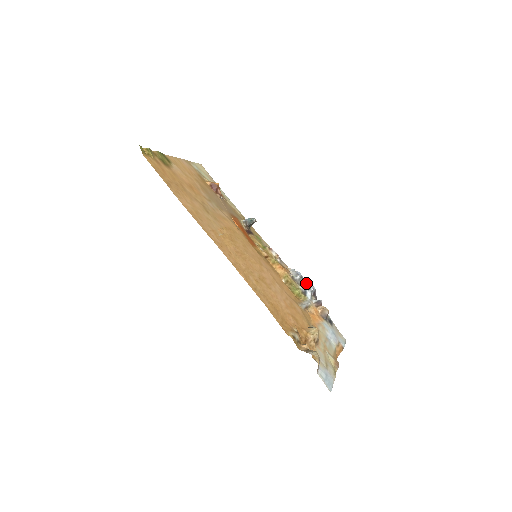
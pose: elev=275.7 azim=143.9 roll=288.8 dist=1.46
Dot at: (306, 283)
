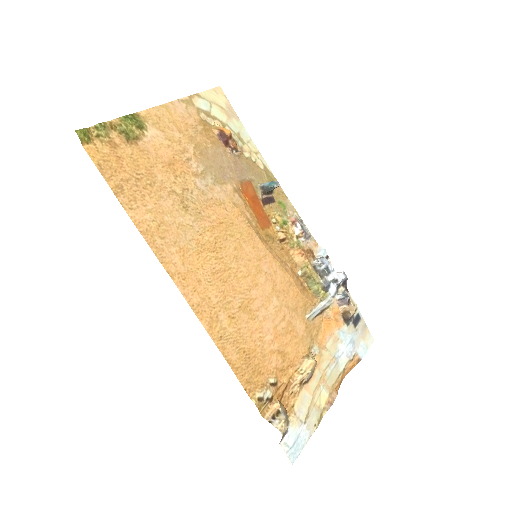
Dot at: (331, 276)
